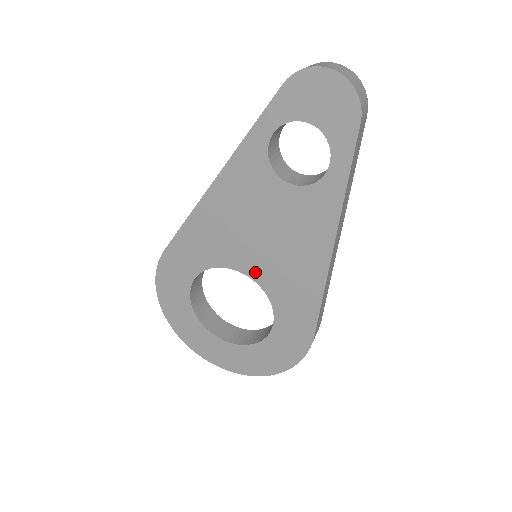
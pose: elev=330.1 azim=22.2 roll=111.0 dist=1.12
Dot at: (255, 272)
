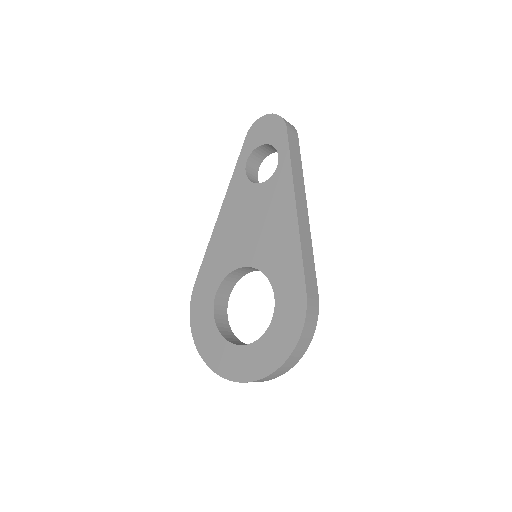
Dot at: (253, 260)
